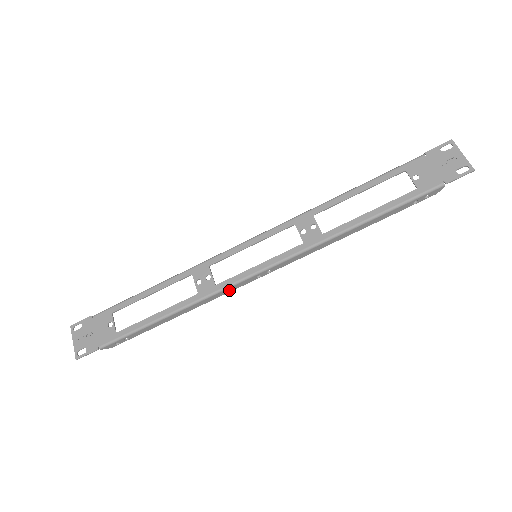
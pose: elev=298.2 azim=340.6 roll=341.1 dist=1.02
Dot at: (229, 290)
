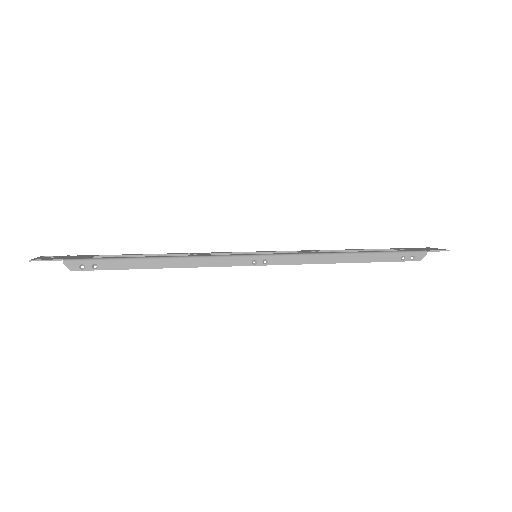
Dot at: (222, 263)
